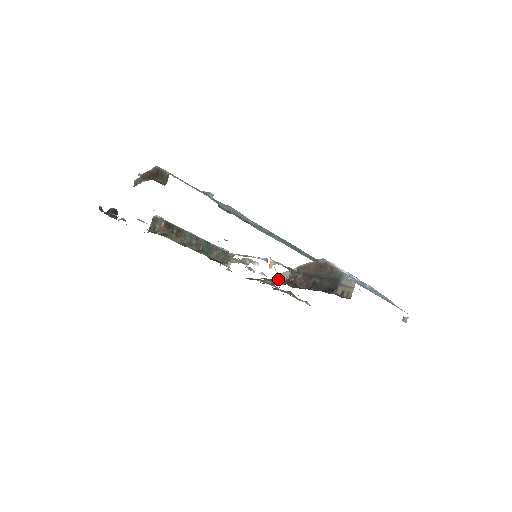
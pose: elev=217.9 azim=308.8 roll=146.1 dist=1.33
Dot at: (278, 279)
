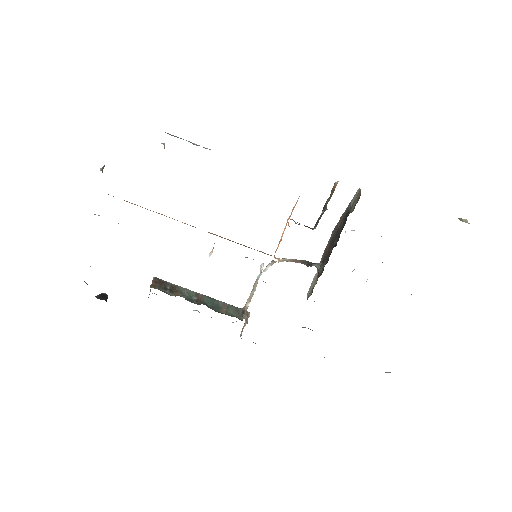
Dot at: occluded
